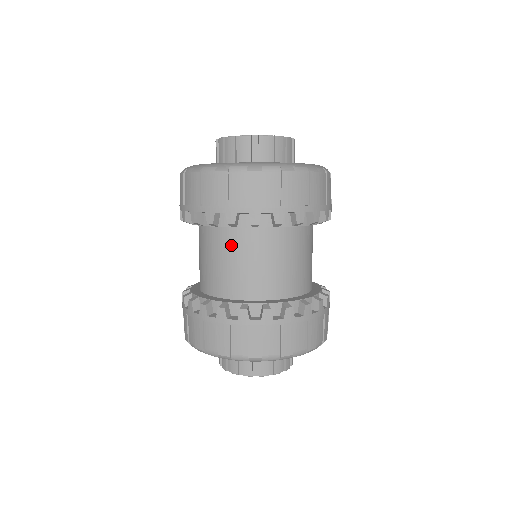
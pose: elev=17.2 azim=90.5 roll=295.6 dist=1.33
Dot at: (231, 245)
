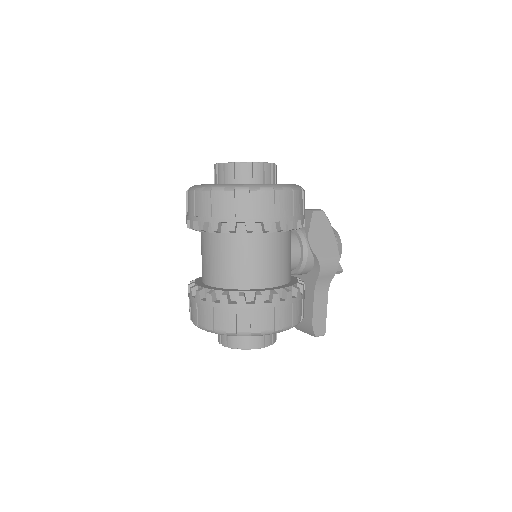
Dot at: (201, 243)
